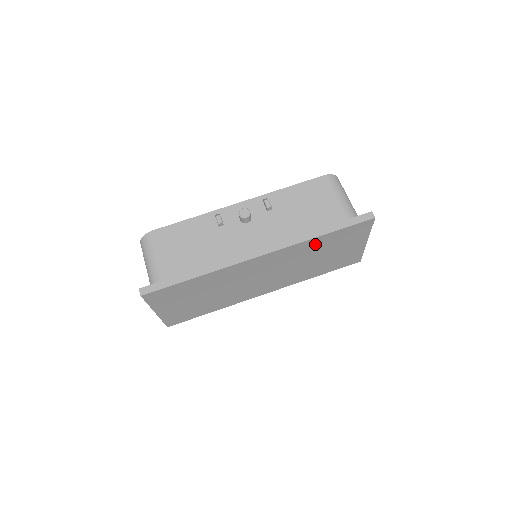
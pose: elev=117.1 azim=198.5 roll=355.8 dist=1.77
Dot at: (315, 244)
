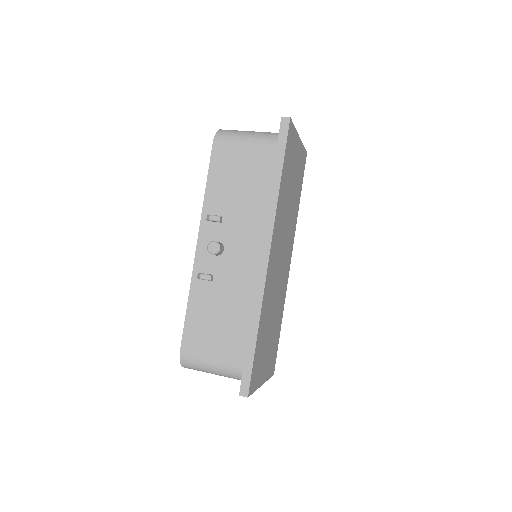
Dot at: (282, 193)
